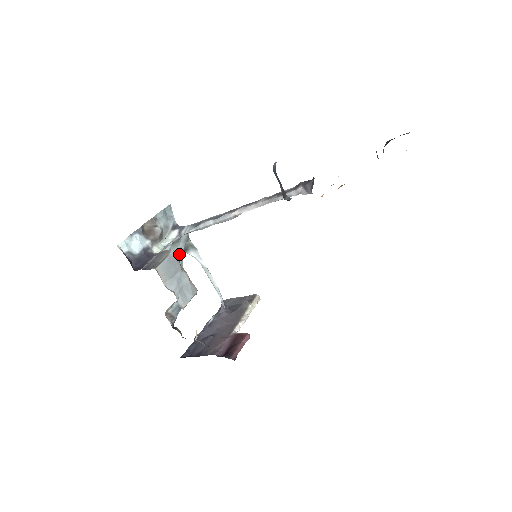
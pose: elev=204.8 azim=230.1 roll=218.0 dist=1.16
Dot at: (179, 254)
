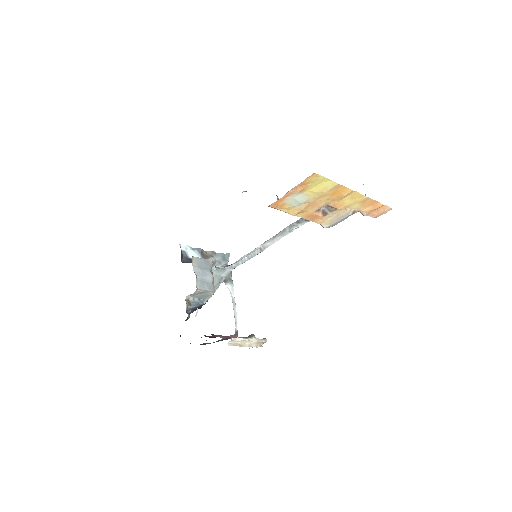
Dot at: (219, 279)
